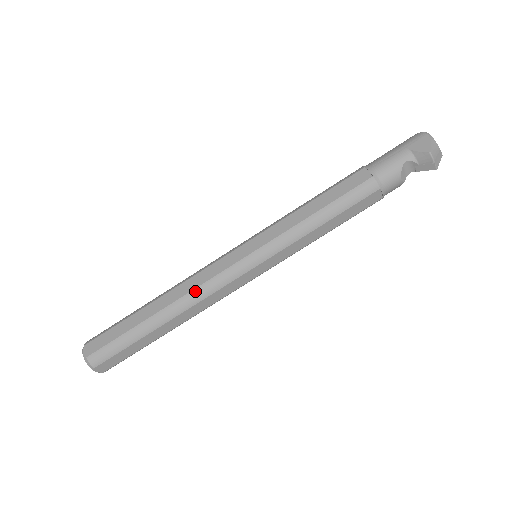
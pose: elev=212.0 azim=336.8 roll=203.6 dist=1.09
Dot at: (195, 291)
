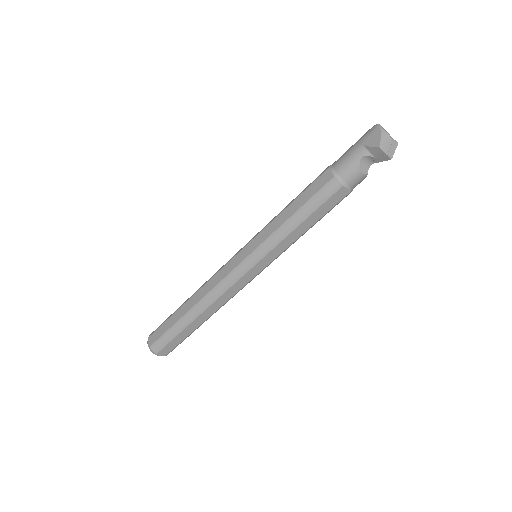
Dot at: (212, 291)
